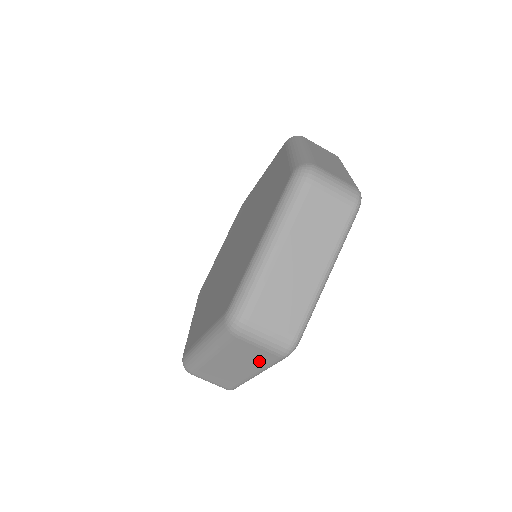
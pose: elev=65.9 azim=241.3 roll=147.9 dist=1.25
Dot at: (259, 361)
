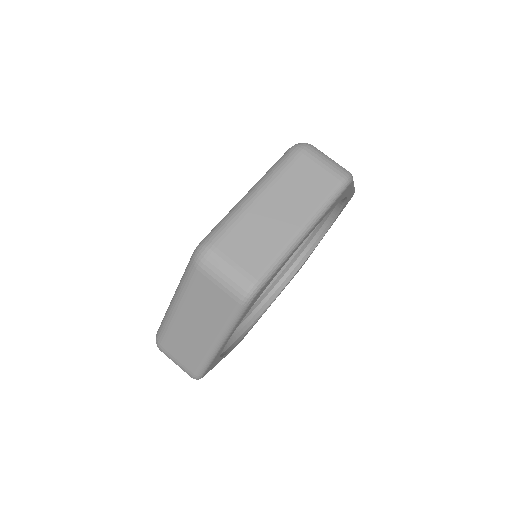
Dot at: (219, 313)
